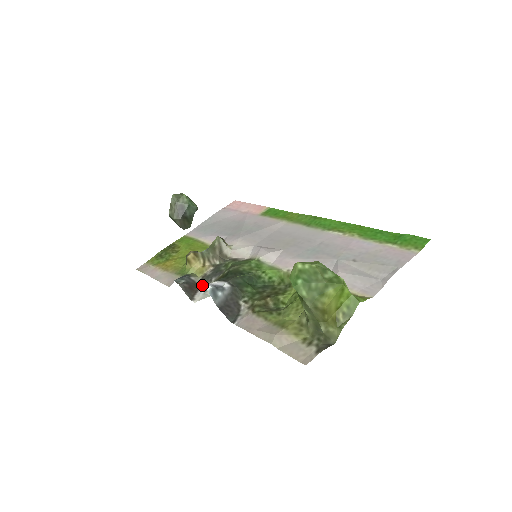
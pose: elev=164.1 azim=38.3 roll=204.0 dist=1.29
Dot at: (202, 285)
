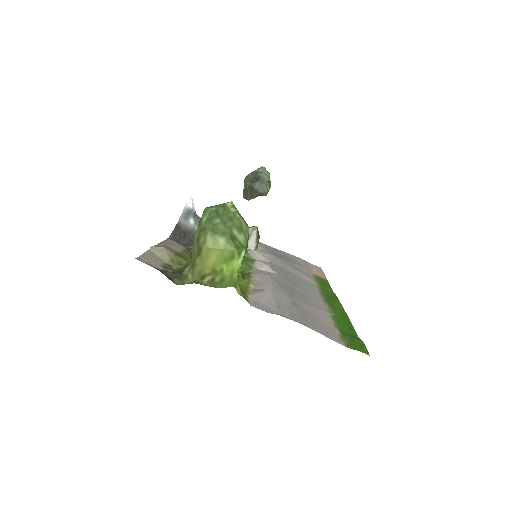
Dot at: (189, 200)
